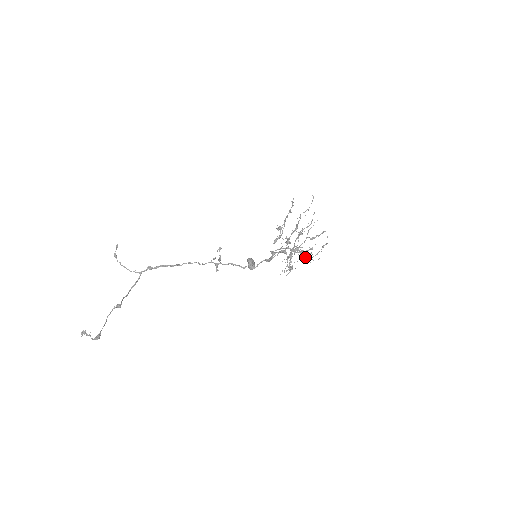
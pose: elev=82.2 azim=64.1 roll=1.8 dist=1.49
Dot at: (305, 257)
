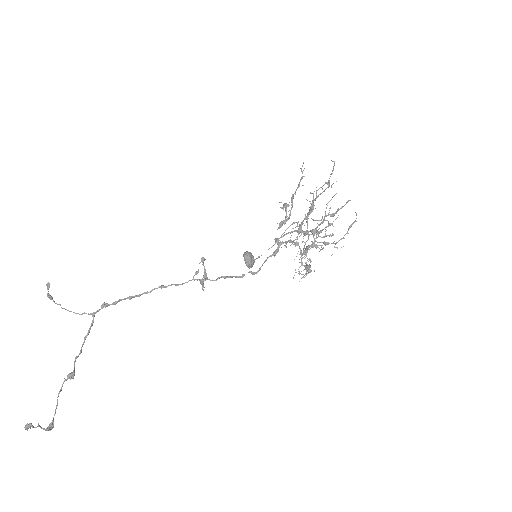
Dot at: (325, 244)
